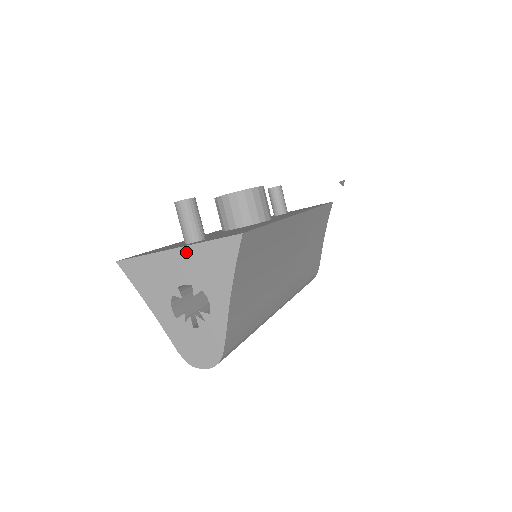
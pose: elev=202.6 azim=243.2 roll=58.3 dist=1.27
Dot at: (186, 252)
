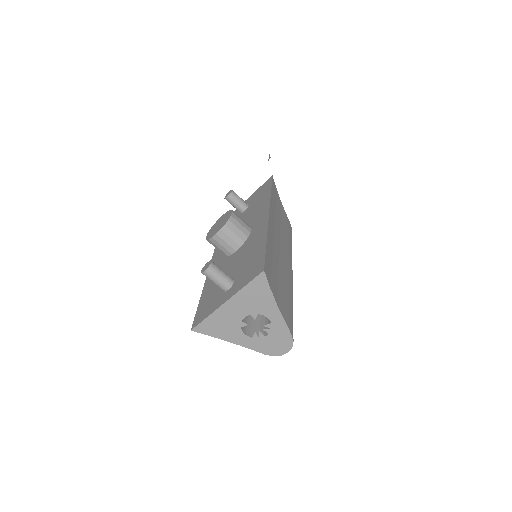
Dot at: (234, 300)
